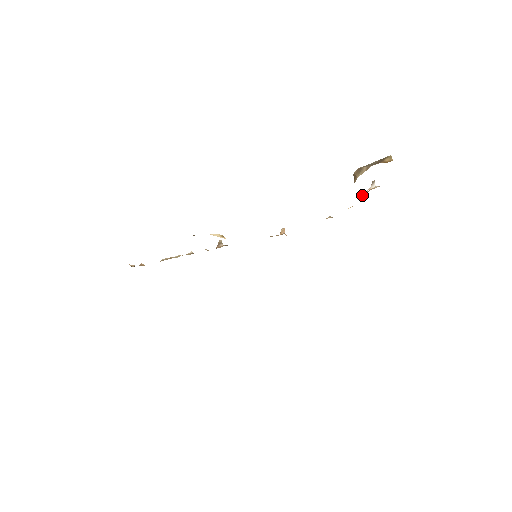
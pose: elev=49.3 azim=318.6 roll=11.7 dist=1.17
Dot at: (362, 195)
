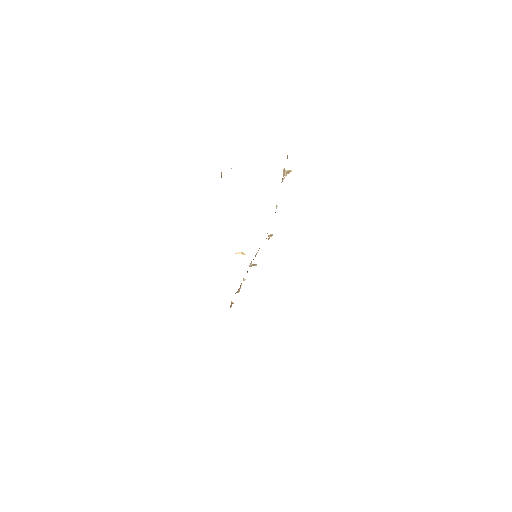
Dot at: (282, 181)
